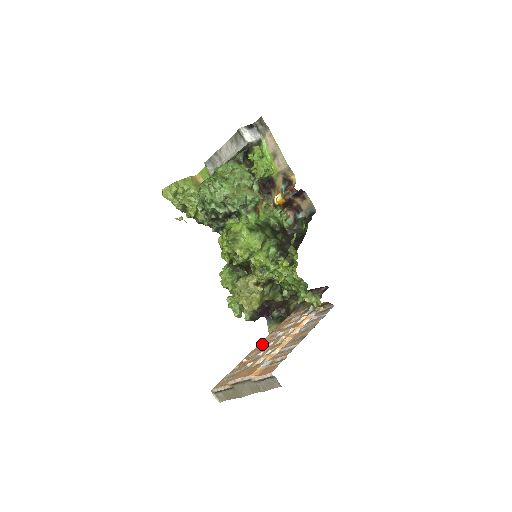
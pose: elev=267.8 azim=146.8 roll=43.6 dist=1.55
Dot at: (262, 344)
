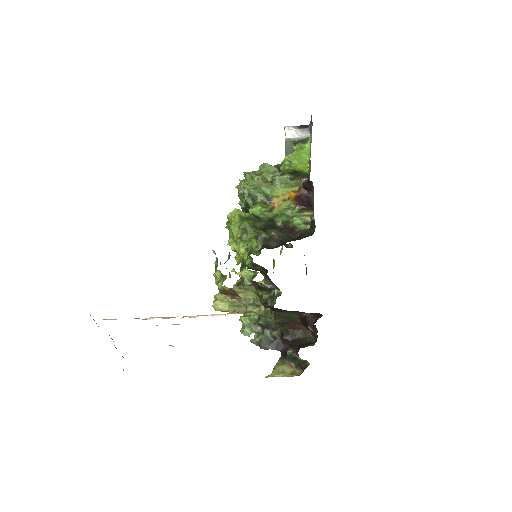
Dot at: occluded
